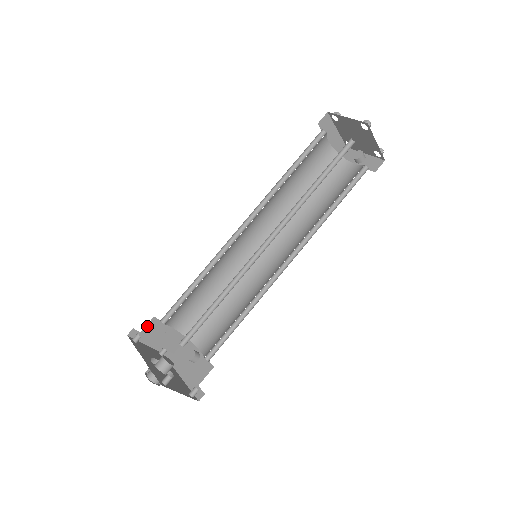
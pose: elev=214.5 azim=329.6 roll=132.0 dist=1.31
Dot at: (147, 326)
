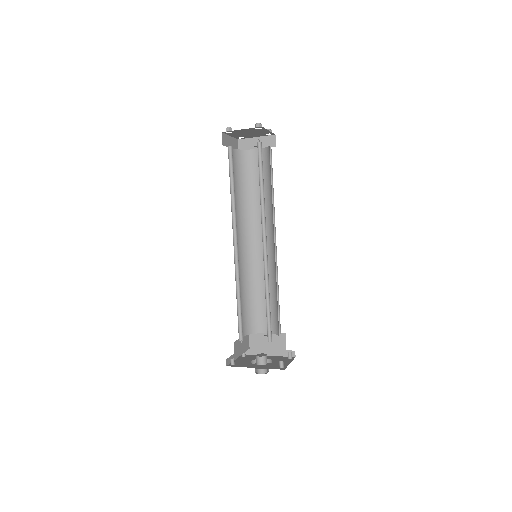
Dot at: (234, 351)
